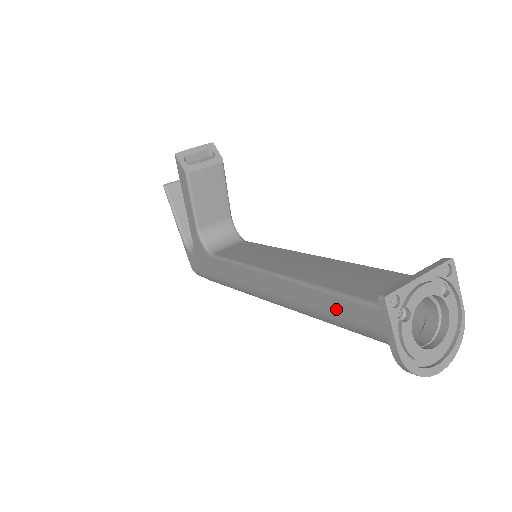
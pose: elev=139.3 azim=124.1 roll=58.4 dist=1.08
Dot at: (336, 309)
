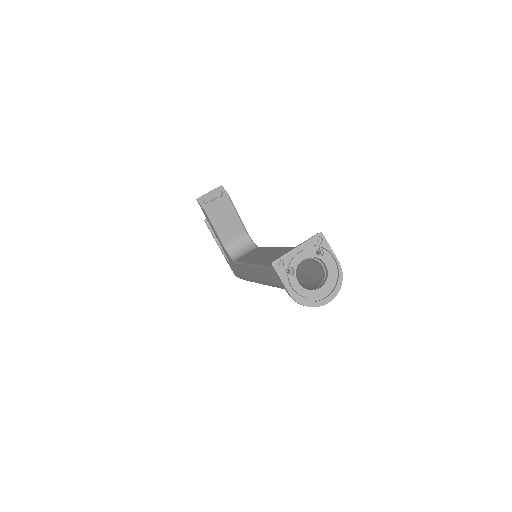
Dot at: (274, 278)
